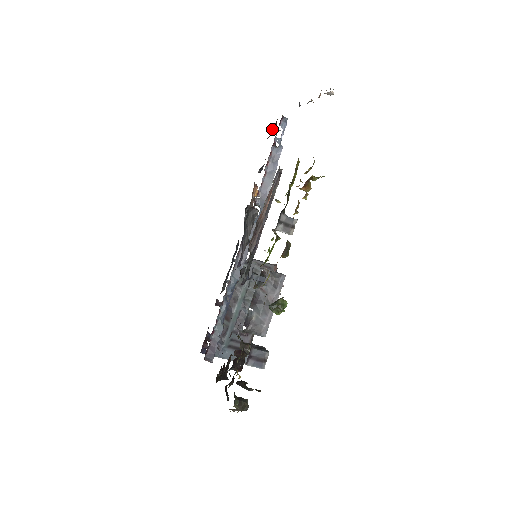
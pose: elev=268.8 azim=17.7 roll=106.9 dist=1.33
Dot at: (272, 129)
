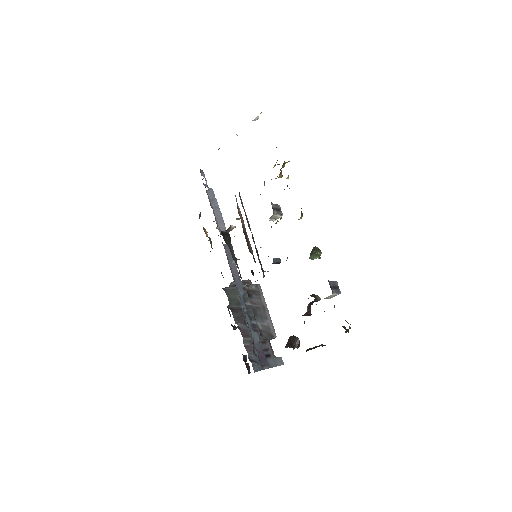
Dot at: occluded
